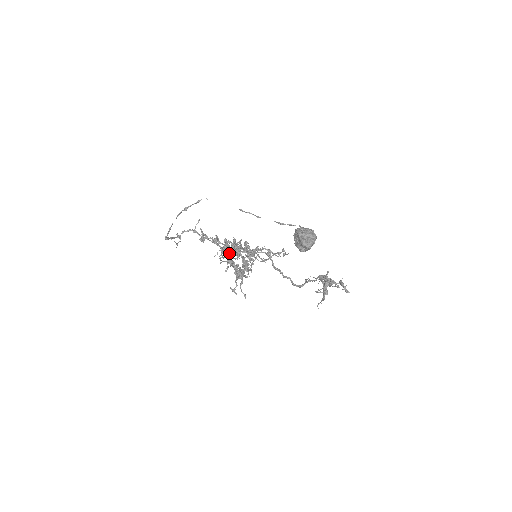
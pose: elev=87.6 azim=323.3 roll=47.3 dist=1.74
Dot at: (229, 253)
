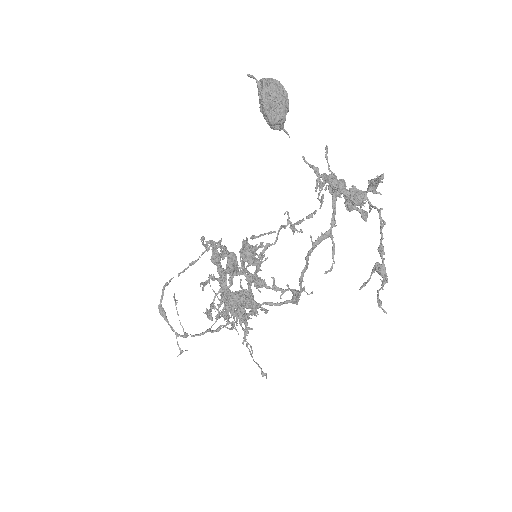
Dot at: (230, 294)
